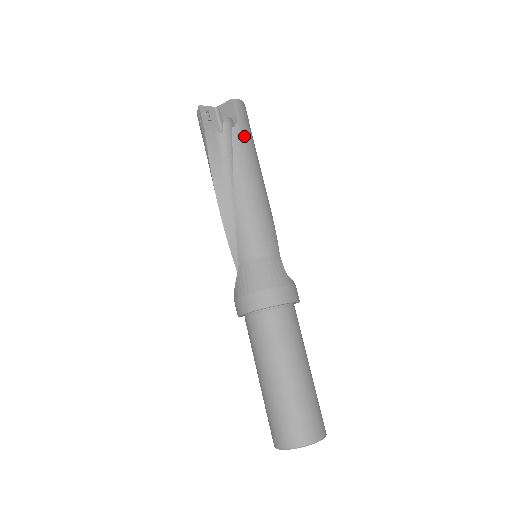
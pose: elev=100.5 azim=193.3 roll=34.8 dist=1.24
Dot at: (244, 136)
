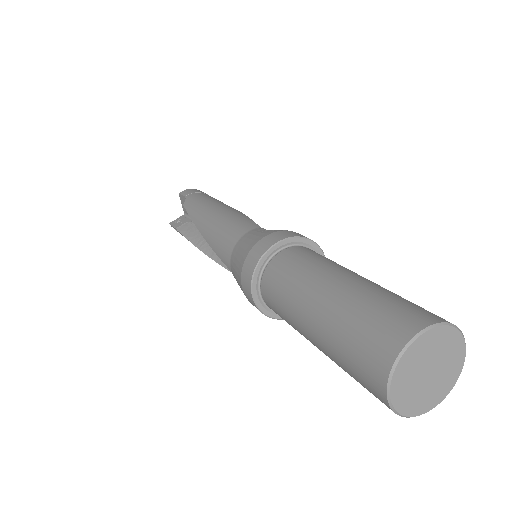
Dot at: (194, 200)
